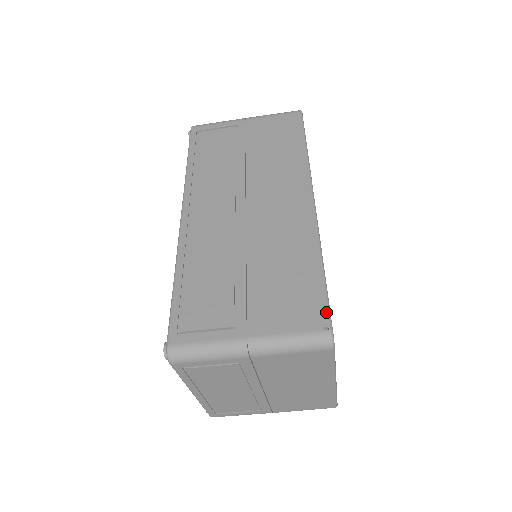
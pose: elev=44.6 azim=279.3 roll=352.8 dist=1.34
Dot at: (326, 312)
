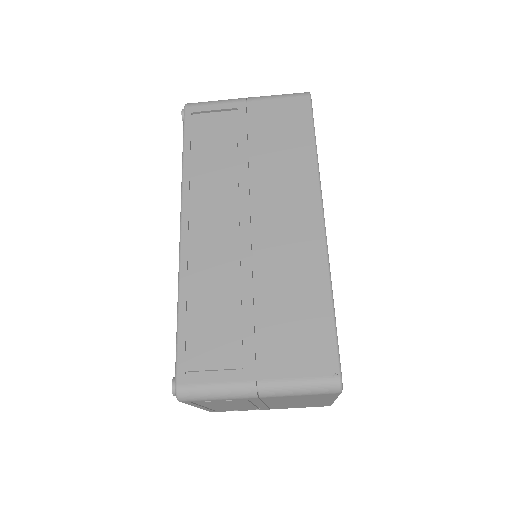
Dot at: (336, 357)
